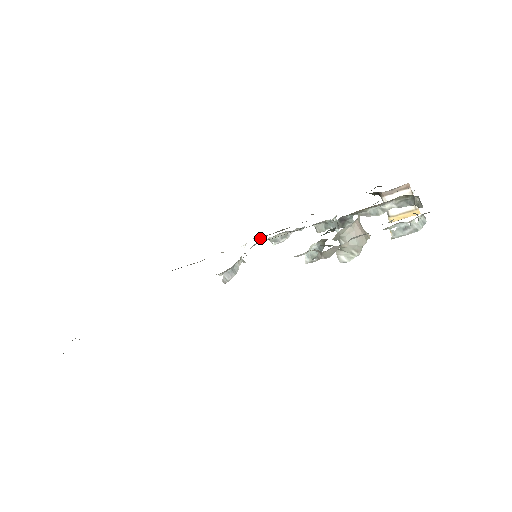
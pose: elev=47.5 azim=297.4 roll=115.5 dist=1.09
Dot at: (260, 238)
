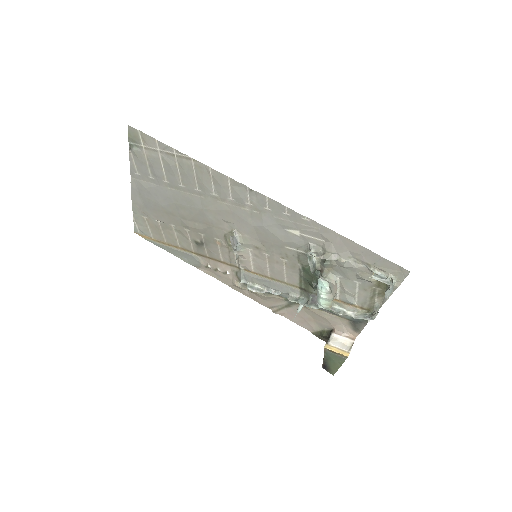
Dot at: (237, 285)
